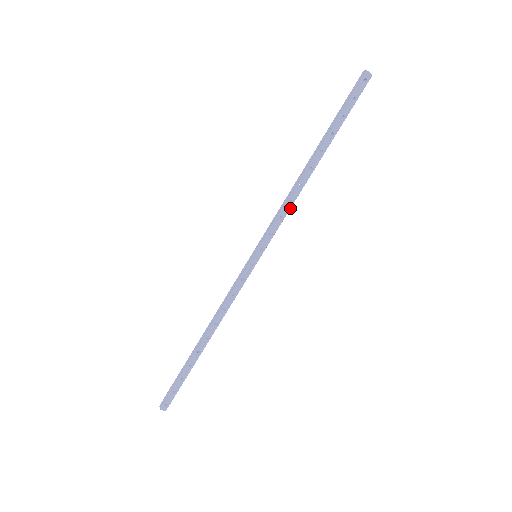
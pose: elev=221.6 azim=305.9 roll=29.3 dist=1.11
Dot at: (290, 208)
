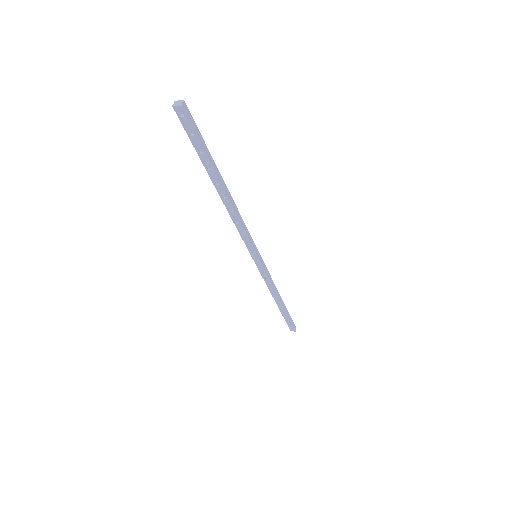
Dot at: (242, 225)
